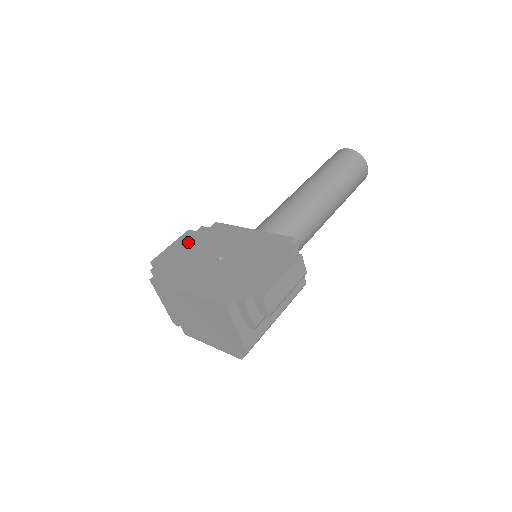
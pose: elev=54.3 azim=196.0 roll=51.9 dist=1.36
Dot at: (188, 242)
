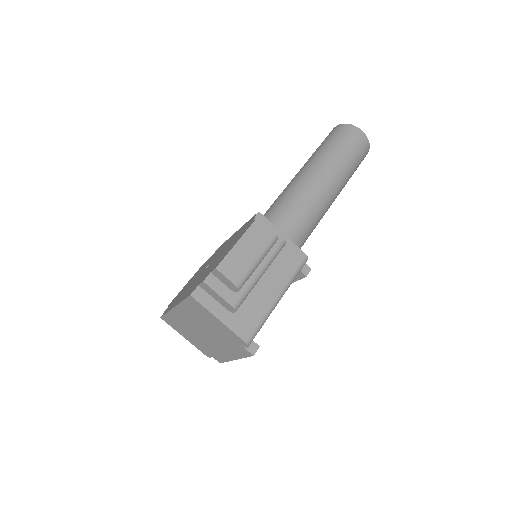
Dot at: (195, 274)
